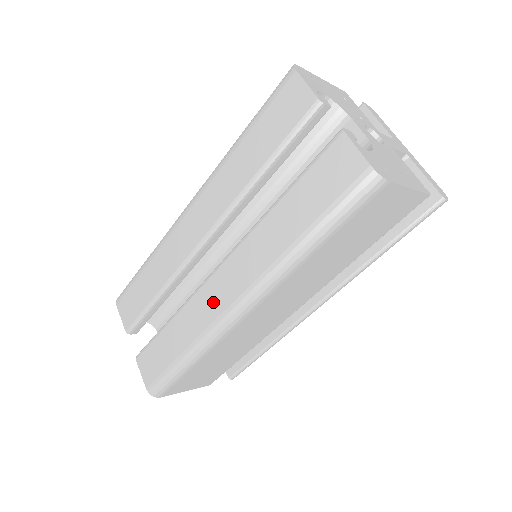
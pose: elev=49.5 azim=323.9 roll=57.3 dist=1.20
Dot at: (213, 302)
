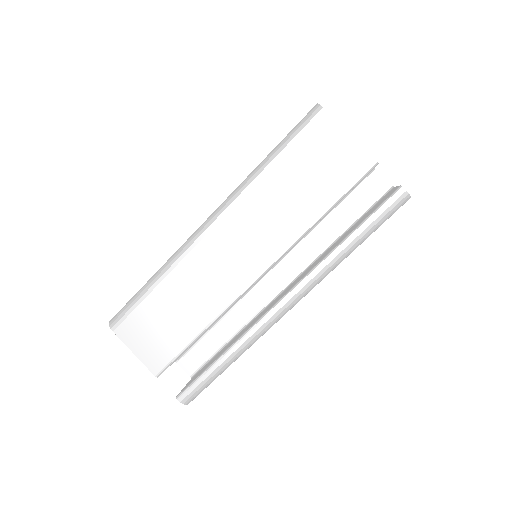
Dot at: occluded
